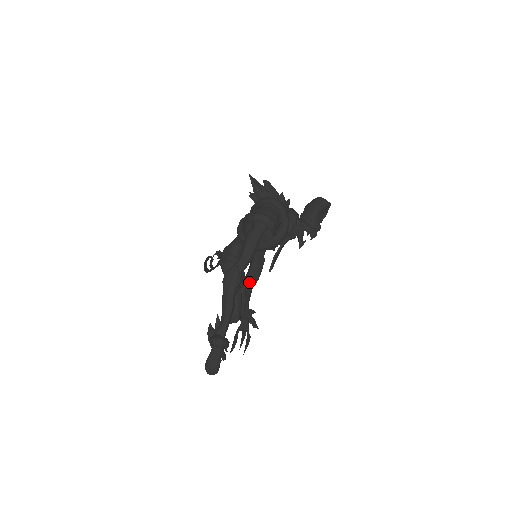
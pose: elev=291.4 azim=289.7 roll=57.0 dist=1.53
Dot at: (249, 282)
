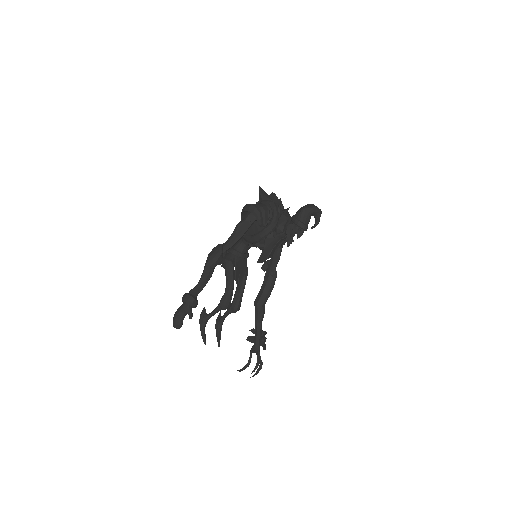
Dot at: (260, 295)
